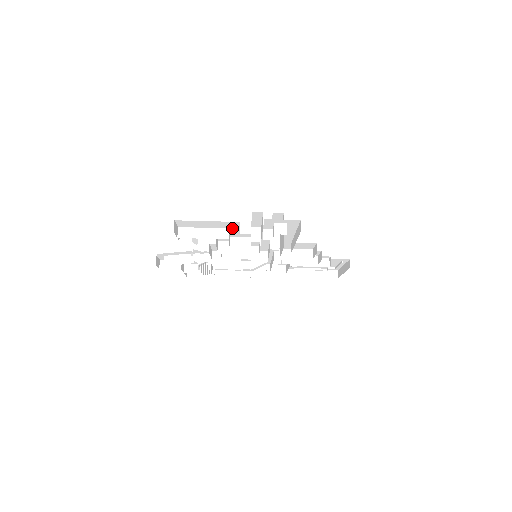
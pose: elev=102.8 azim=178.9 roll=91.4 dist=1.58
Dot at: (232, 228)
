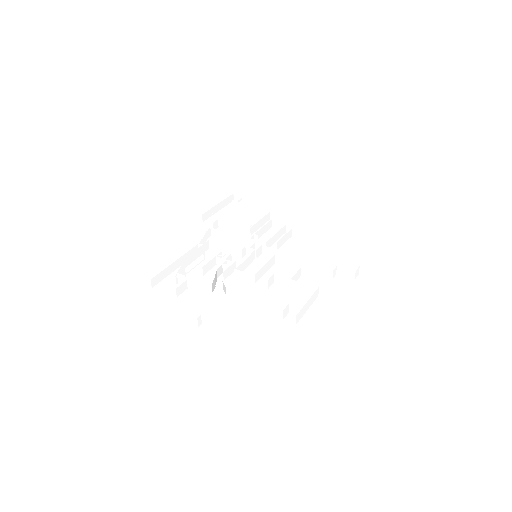
Dot at: occluded
